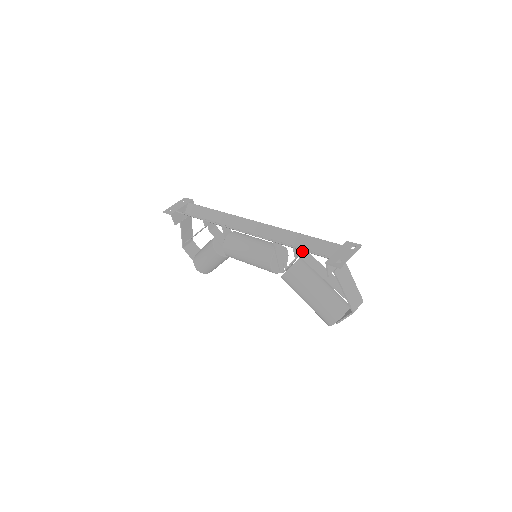
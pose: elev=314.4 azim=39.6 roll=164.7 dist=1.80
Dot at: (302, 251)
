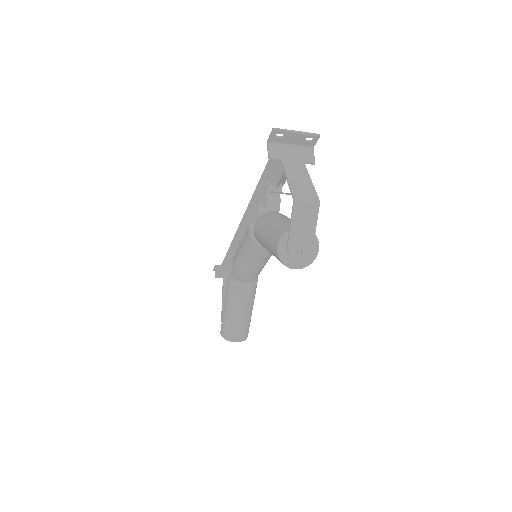
Dot at: (275, 189)
